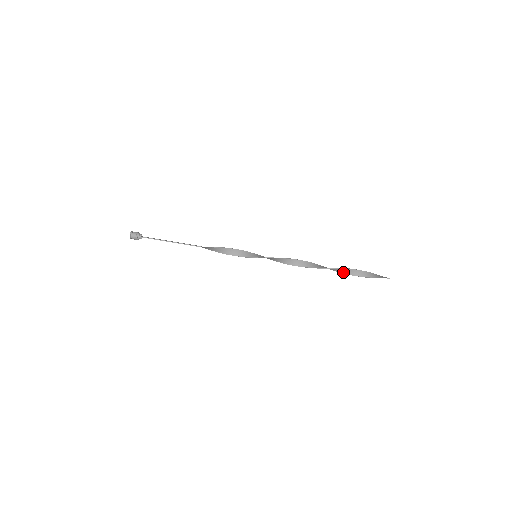
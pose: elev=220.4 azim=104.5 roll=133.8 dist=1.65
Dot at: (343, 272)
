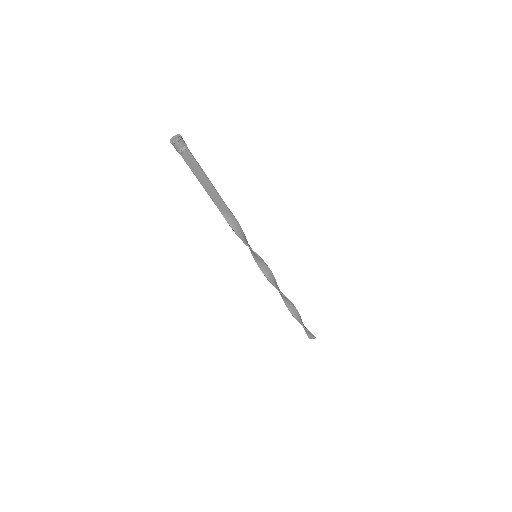
Dot at: (295, 315)
